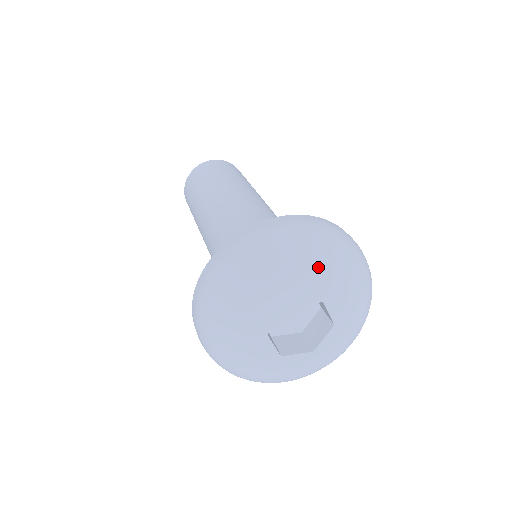
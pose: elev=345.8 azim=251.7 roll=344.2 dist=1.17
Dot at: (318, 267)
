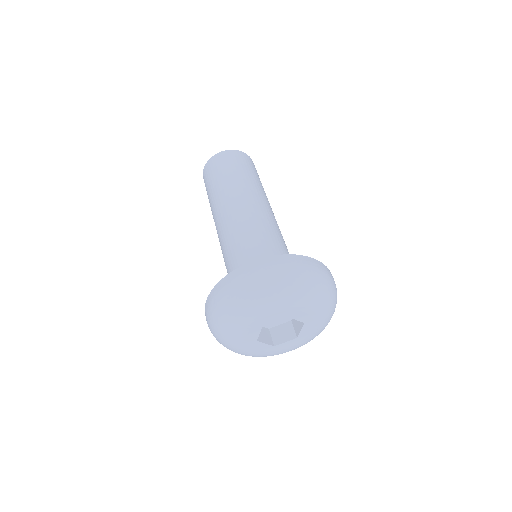
Dot at: (319, 304)
